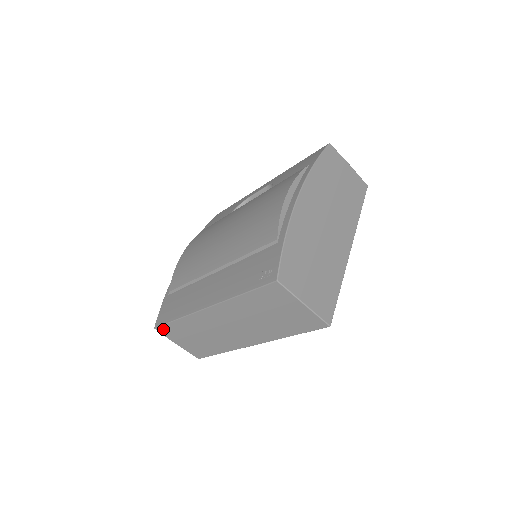
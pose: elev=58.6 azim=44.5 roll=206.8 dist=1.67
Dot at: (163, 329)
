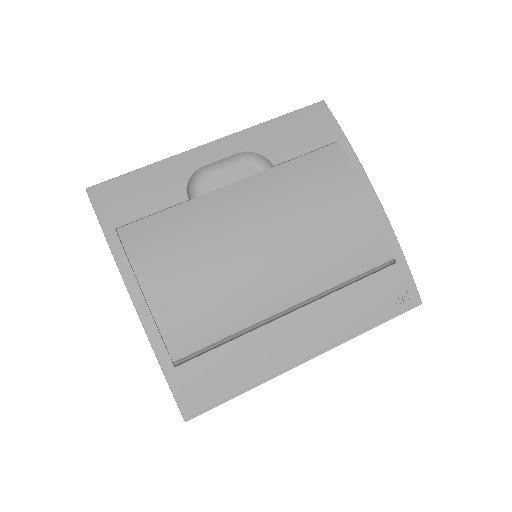
Dot at: (201, 413)
